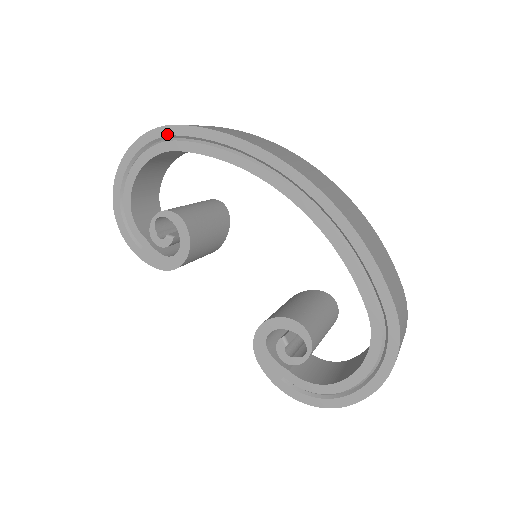
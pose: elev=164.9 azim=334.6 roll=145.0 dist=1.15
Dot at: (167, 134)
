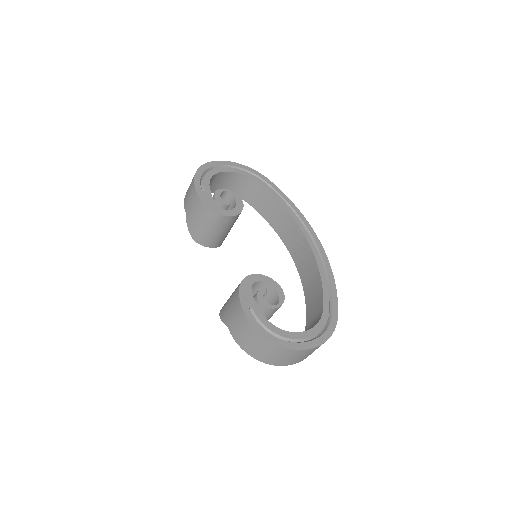
Dot at: (262, 178)
